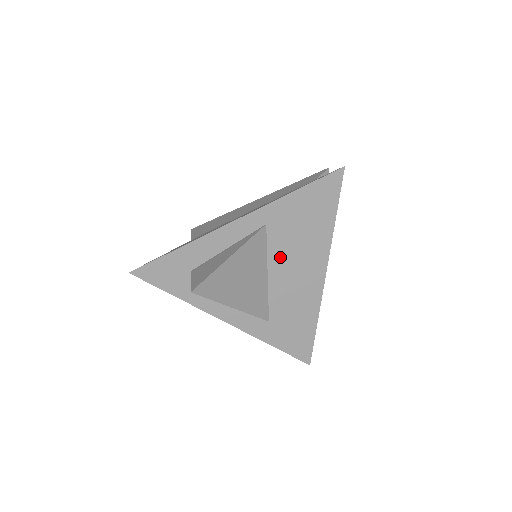
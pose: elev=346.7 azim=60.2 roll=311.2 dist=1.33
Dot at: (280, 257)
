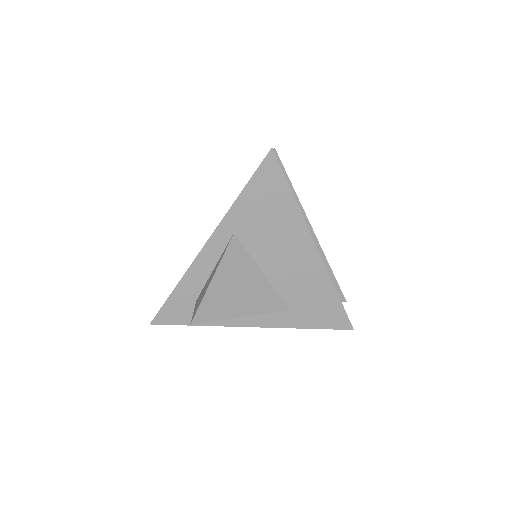
Dot at: (264, 253)
